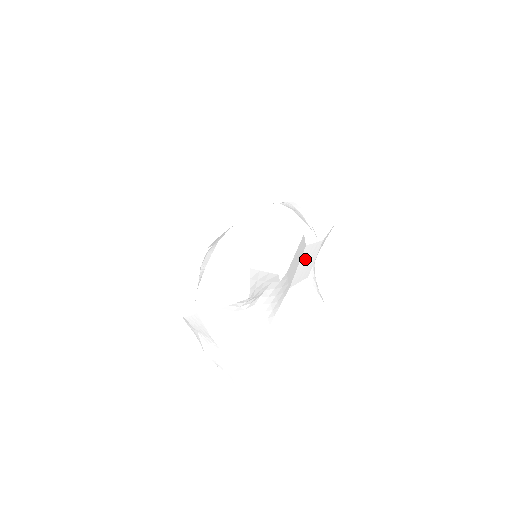
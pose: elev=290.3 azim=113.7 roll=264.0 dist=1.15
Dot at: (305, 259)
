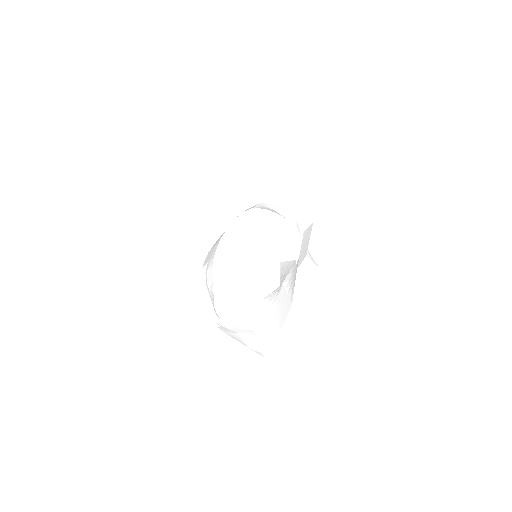
Dot at: (304, 242)
